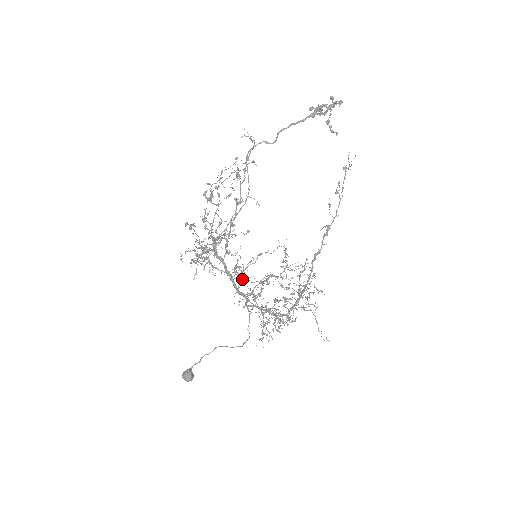
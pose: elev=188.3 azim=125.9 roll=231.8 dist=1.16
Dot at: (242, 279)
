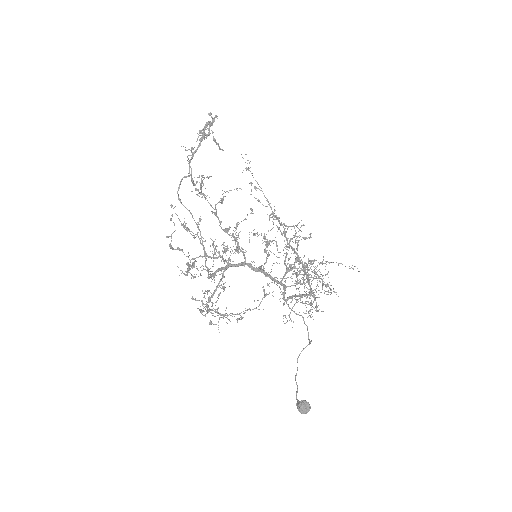
Dot at: occluded
